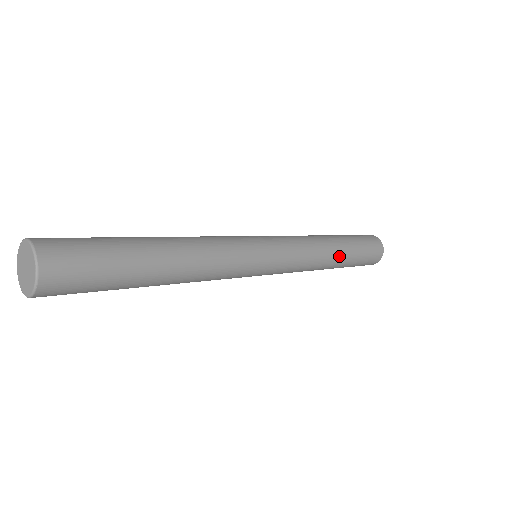
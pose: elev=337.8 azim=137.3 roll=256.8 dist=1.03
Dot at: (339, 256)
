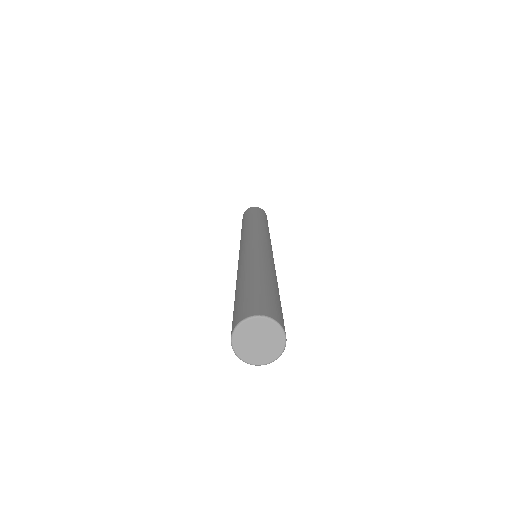
Dot at: occluded
